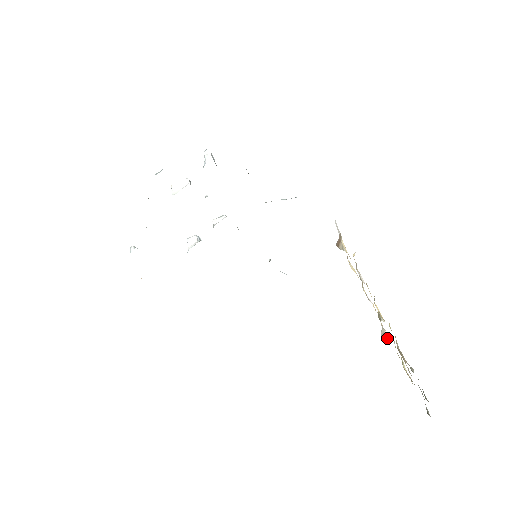
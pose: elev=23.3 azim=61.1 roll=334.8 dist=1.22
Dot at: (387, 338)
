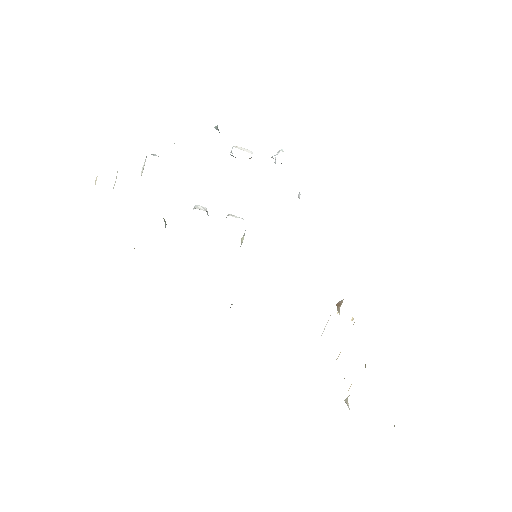
Dot at: occluded
